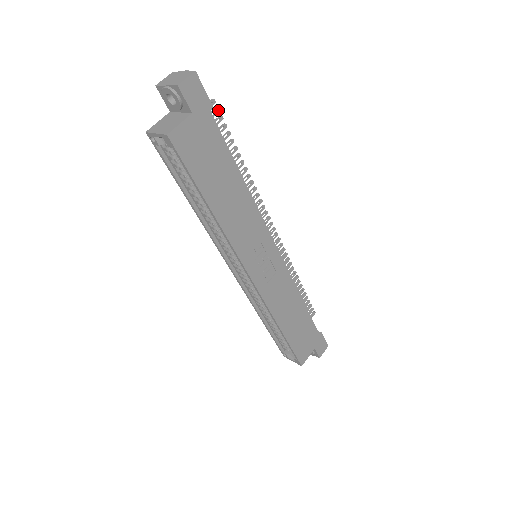
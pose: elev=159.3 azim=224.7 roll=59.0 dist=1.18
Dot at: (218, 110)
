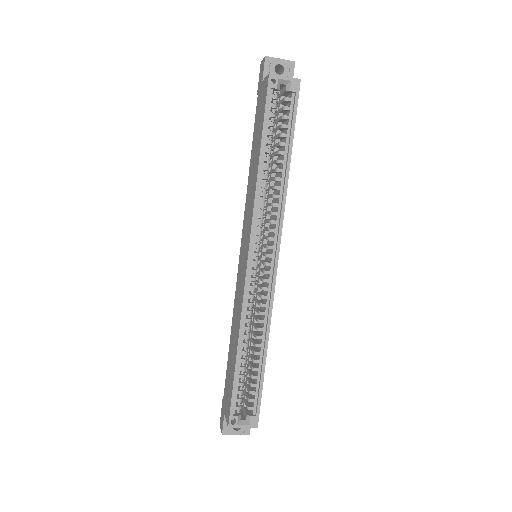
Dot at: occluded
